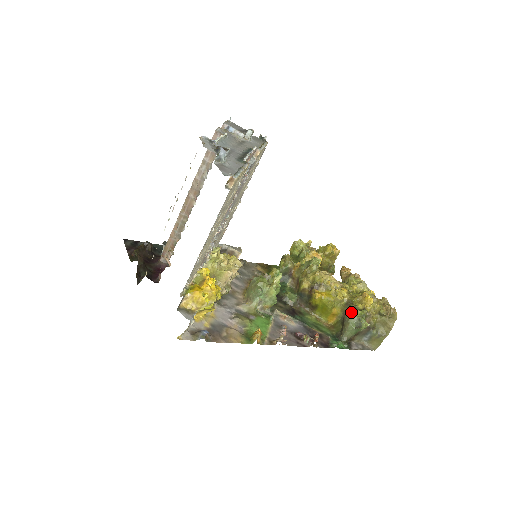
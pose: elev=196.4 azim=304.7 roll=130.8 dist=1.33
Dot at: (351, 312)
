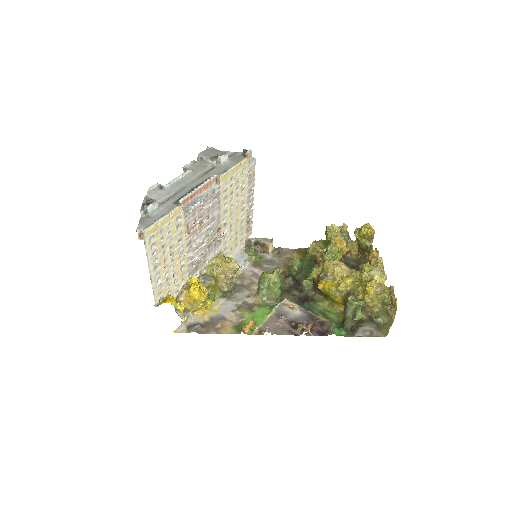
Dot at: (348, 303)
